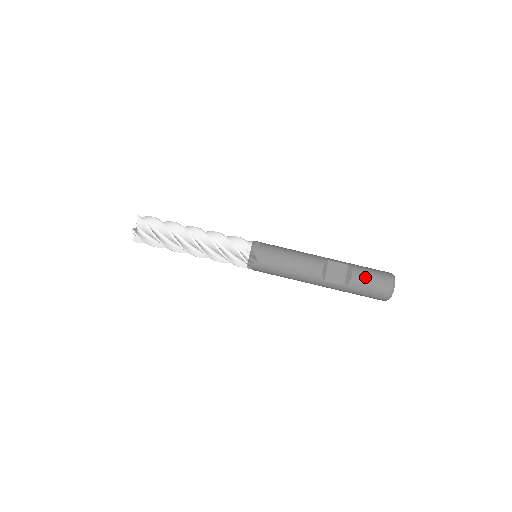
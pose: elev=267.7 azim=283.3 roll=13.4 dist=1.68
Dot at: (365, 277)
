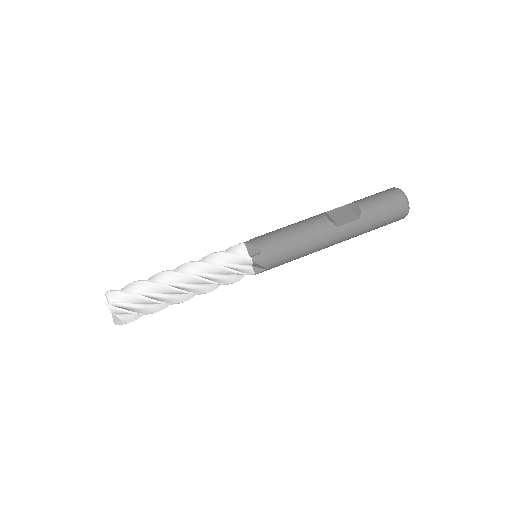
Dot at: (370, 200)
